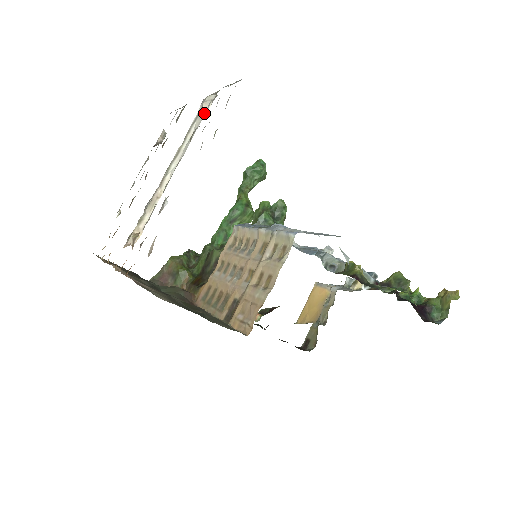
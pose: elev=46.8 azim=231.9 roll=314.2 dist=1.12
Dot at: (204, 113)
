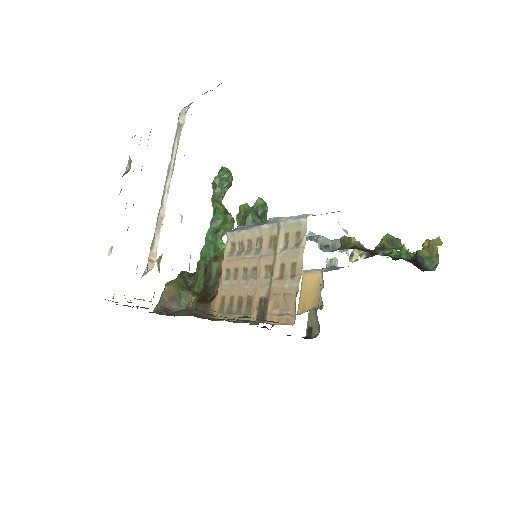
Dot at: (181, 127)
